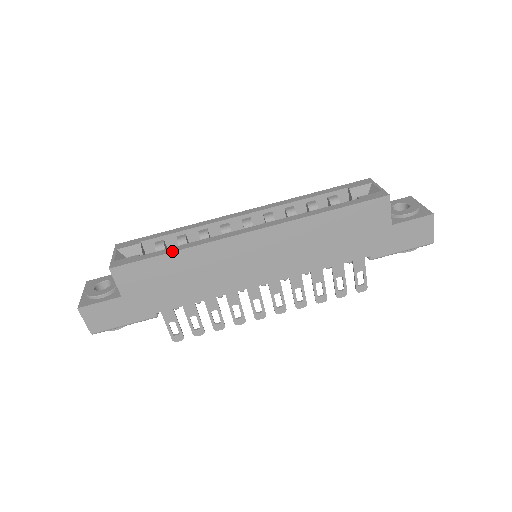
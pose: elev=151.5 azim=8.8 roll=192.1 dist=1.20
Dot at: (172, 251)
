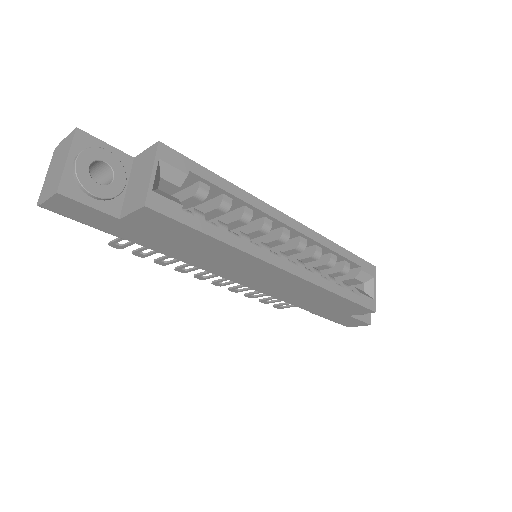
Dot at: (218, 238)
